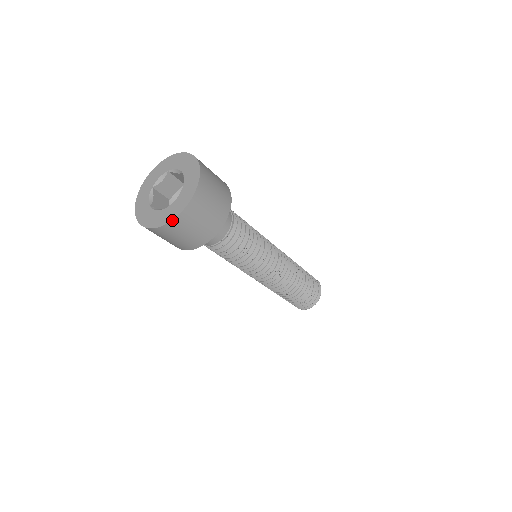
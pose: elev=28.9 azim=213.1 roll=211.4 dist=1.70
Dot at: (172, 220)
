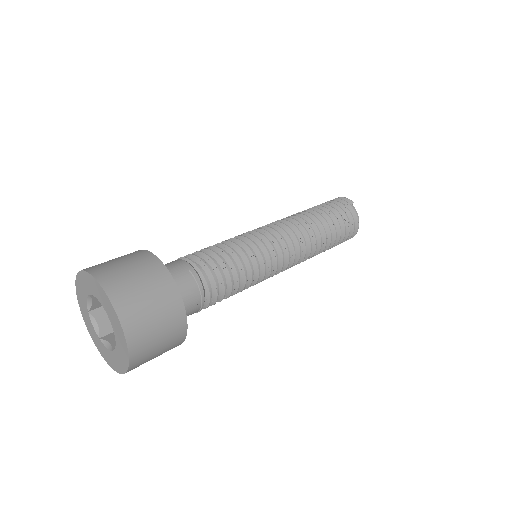
Dot at: (126, 372)
